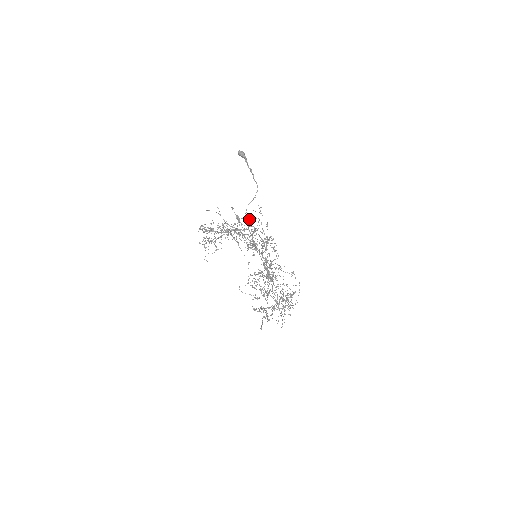
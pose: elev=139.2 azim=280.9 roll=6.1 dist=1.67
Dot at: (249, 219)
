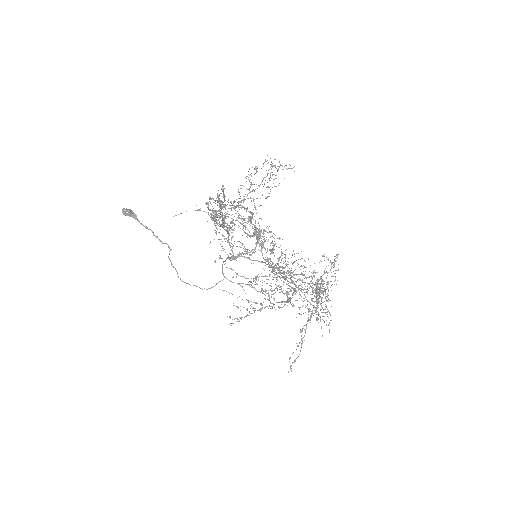
Dot at: occluded
